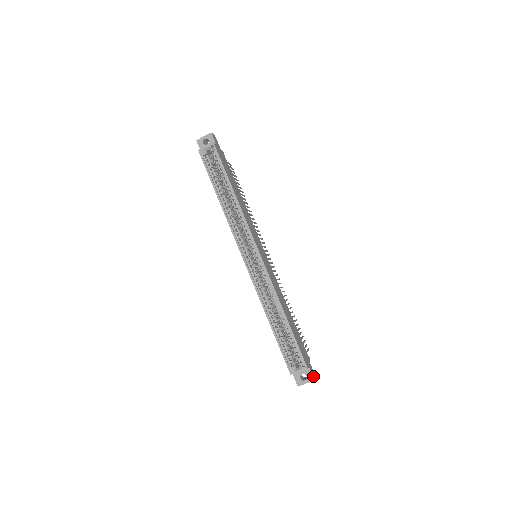
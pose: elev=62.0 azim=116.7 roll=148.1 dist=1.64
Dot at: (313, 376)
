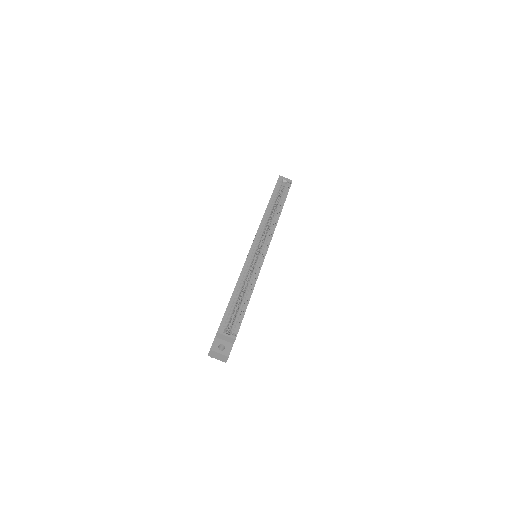
Dot at: occluded
